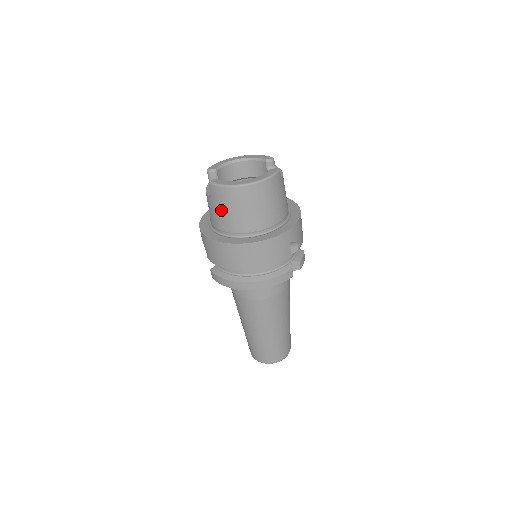
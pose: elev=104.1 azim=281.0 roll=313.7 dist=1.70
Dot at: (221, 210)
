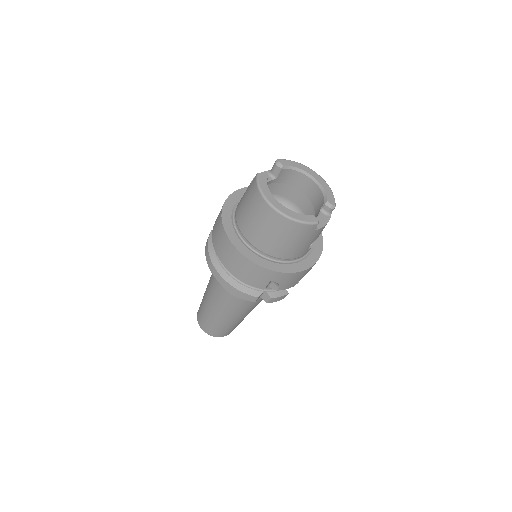
Dot at: (246, 203)
